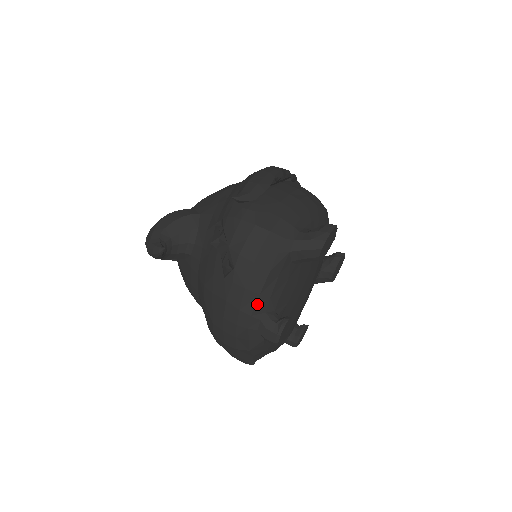
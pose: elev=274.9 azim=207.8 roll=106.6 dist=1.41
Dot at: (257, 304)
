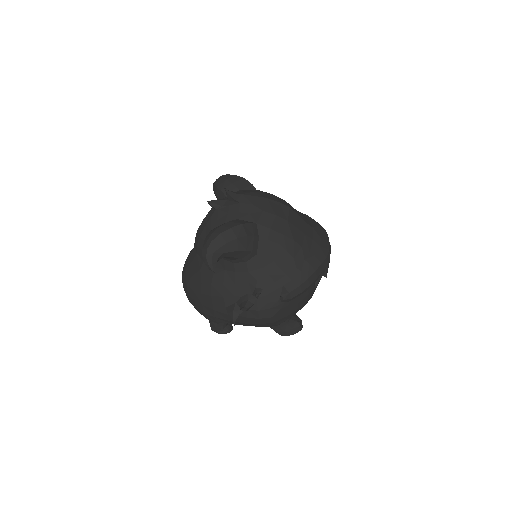
Dot at: occluded
